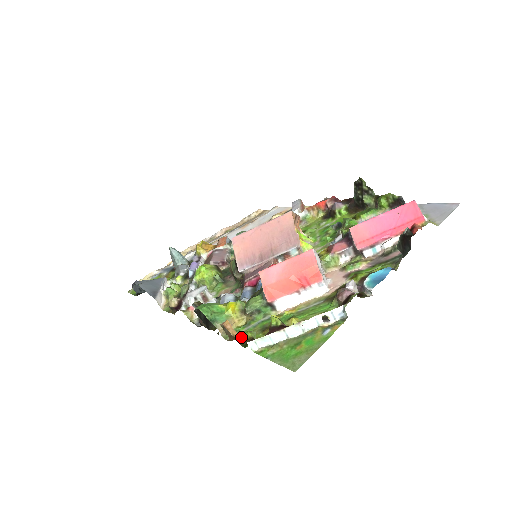
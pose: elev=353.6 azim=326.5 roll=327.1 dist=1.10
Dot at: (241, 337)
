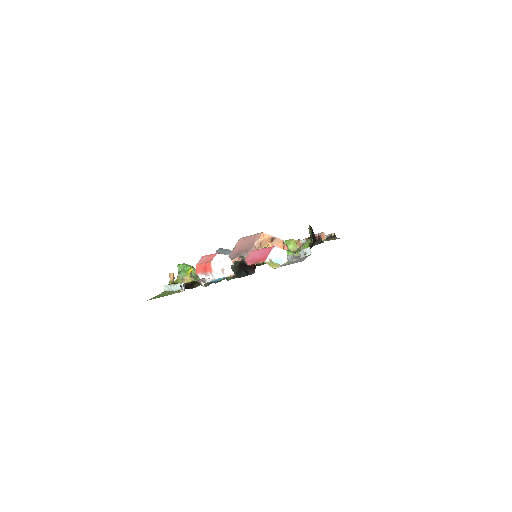
Dot at: occluded
